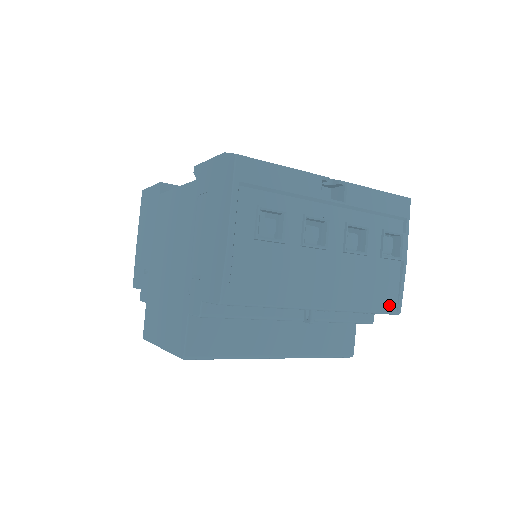
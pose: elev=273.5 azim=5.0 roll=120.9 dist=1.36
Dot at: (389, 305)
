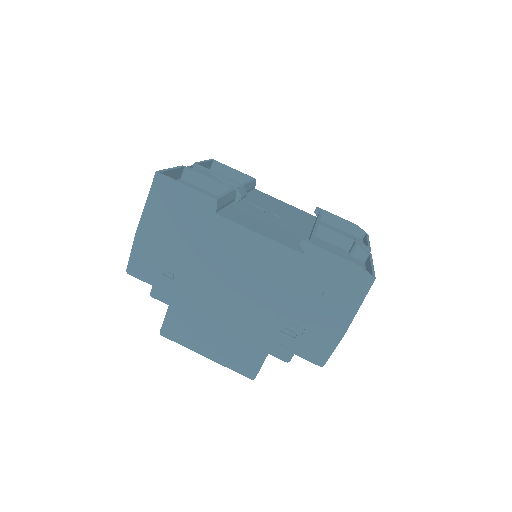
Dot at: occluded
